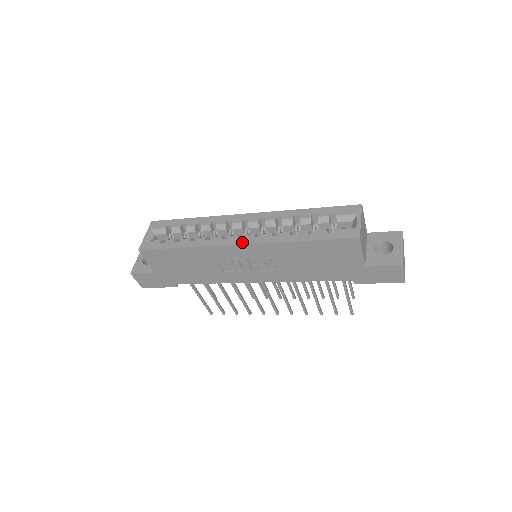
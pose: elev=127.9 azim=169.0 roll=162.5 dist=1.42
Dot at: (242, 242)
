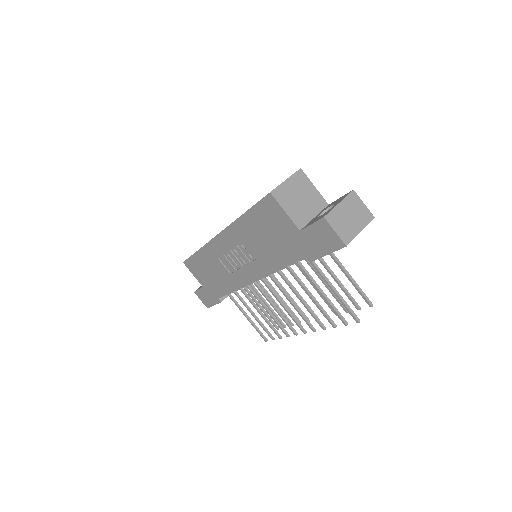
Dot at: (220, 232)
